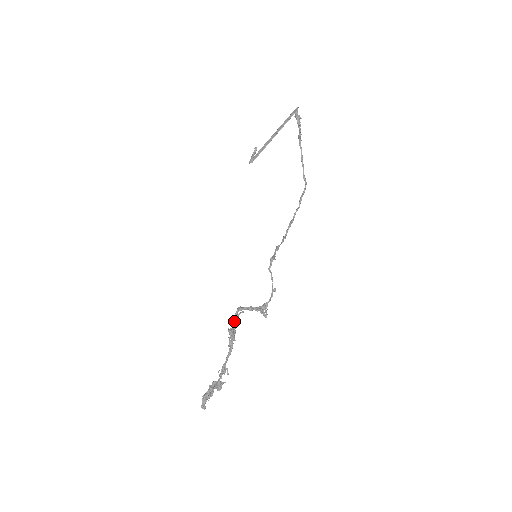
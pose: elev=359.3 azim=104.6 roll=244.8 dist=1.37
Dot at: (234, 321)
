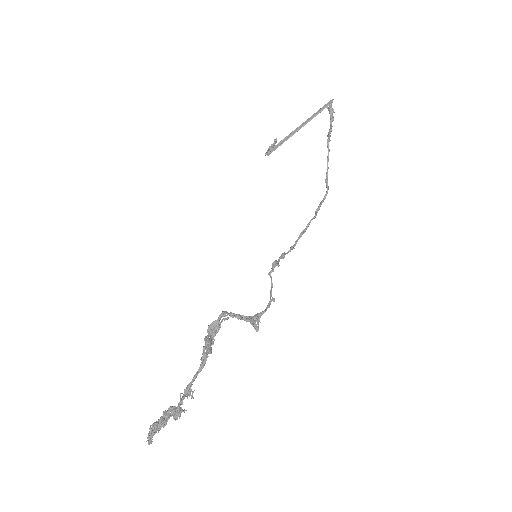
Dot at: (214, 328)
